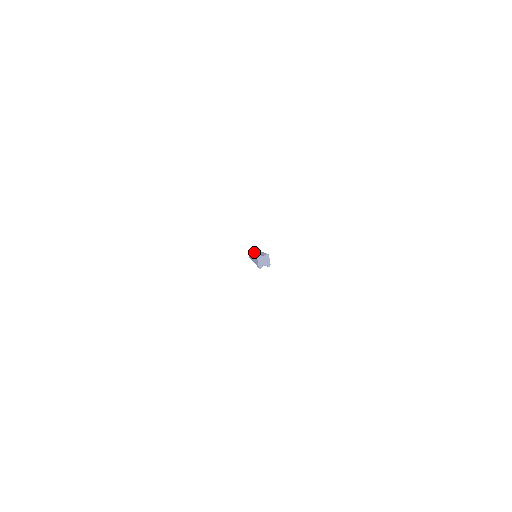
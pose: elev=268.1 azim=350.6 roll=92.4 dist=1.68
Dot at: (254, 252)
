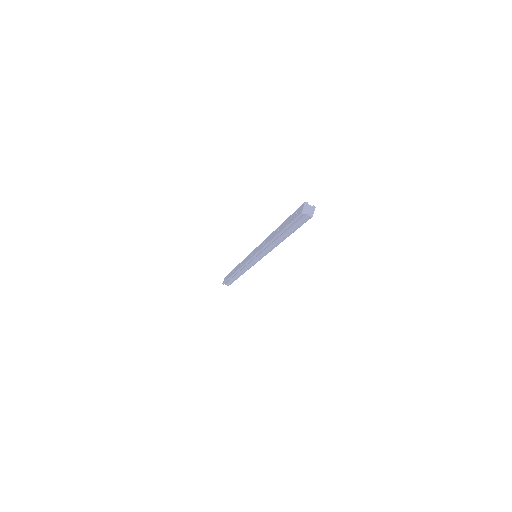
Dot at: occluded
